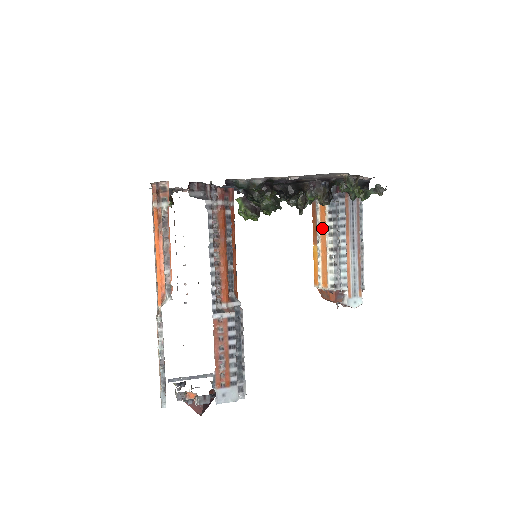
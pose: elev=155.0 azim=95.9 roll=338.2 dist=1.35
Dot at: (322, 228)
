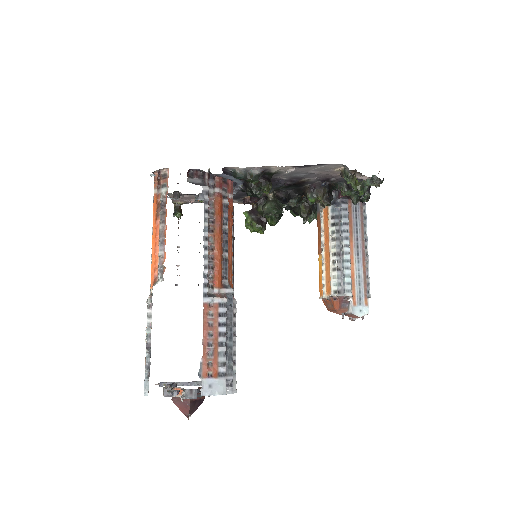
Dot at: (325, 235)
